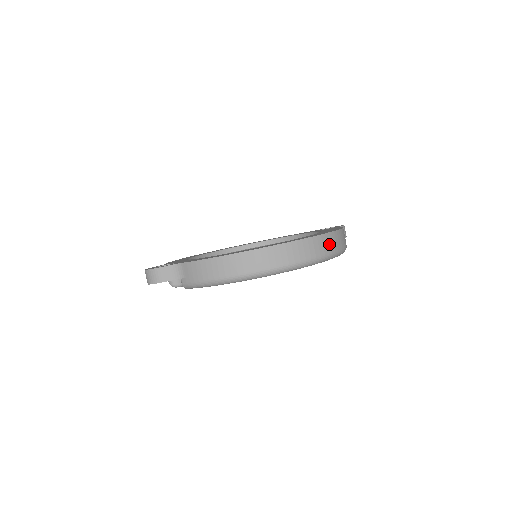
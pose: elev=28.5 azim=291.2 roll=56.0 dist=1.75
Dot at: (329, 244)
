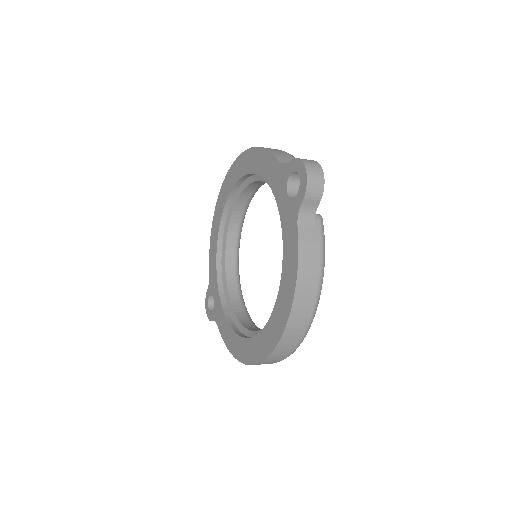
Dot at: (293, 337)
